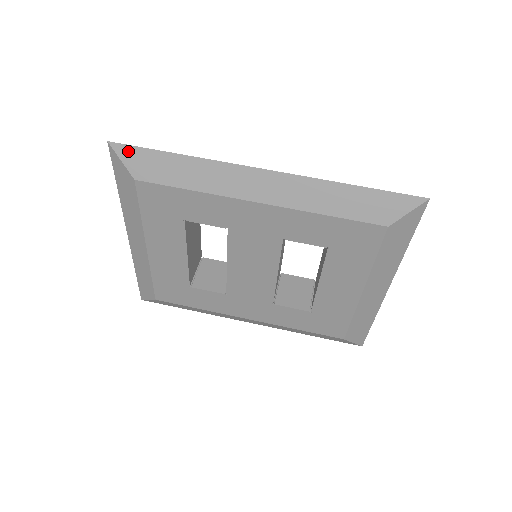
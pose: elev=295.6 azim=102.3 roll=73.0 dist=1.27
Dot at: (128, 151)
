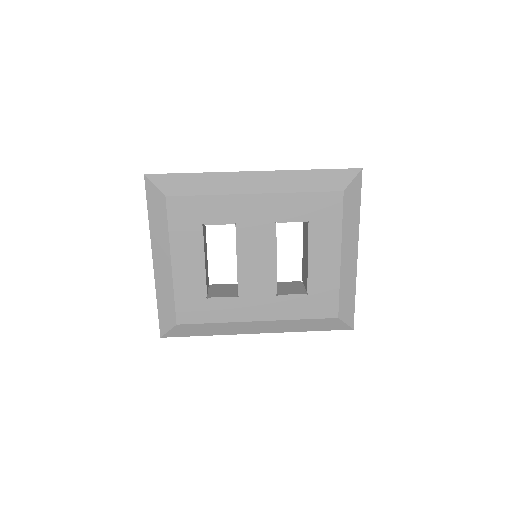
Dot at: (159, 178)
